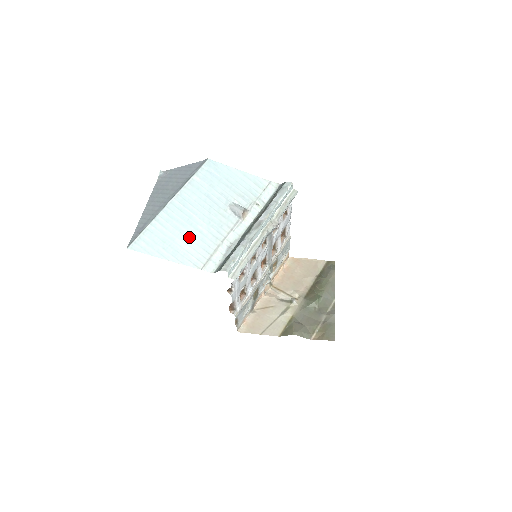
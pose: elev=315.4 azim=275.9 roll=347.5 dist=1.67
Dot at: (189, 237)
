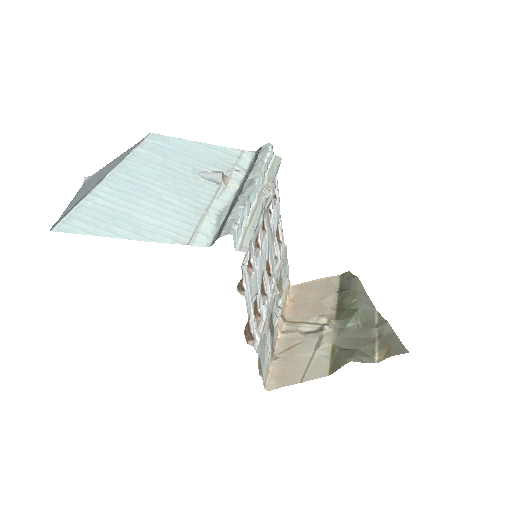
Dot at: (153, 210)
